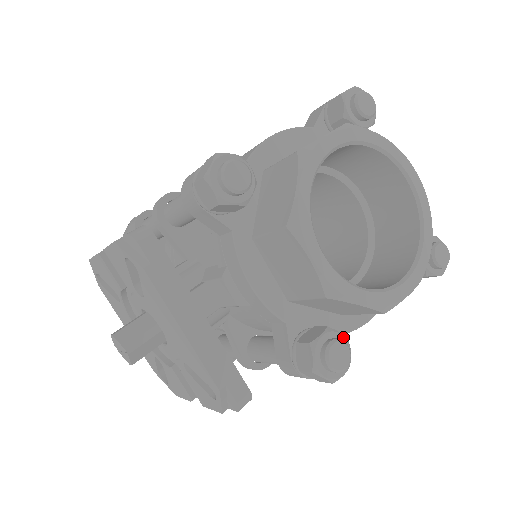
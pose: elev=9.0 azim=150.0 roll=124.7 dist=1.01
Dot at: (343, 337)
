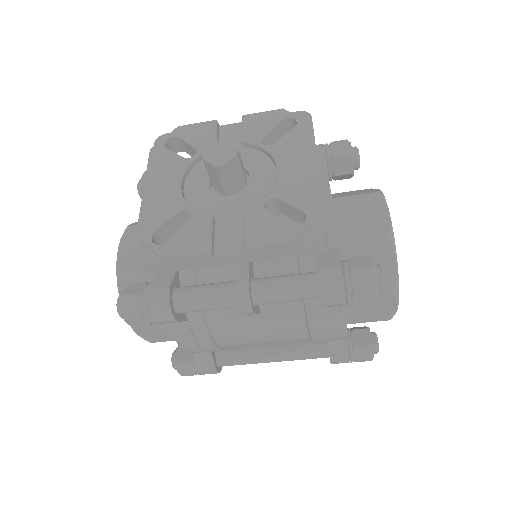
Dot at: occluded
